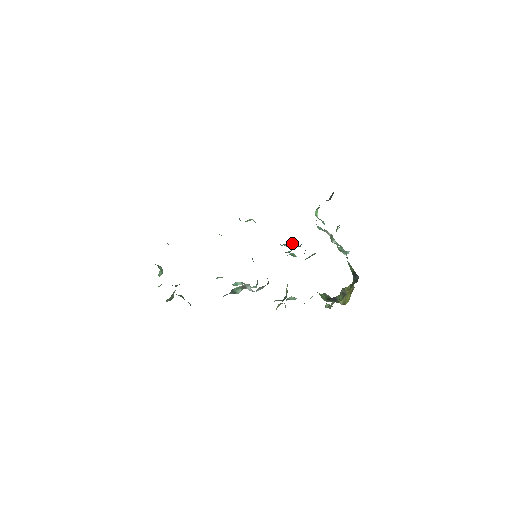
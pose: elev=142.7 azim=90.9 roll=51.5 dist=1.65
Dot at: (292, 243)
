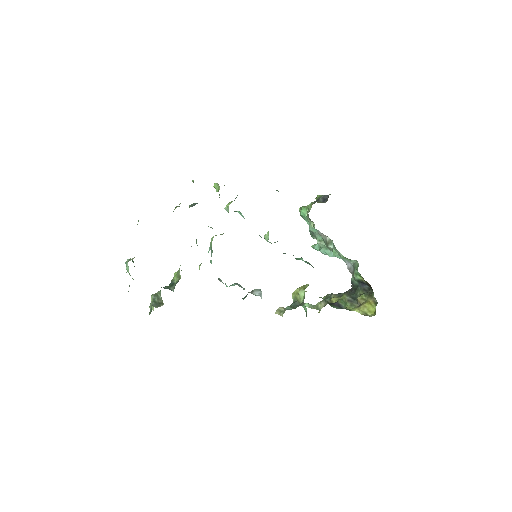
Dot at: occluded
